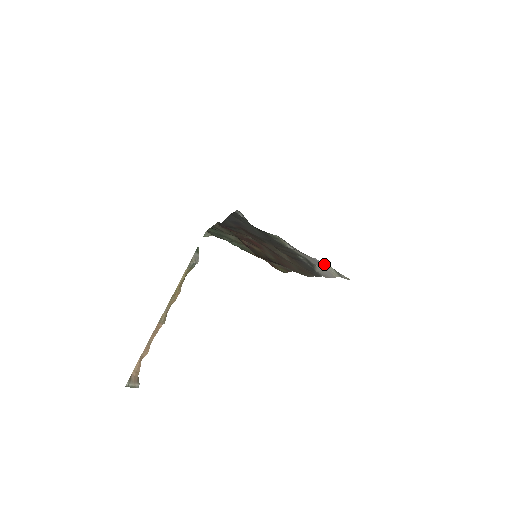
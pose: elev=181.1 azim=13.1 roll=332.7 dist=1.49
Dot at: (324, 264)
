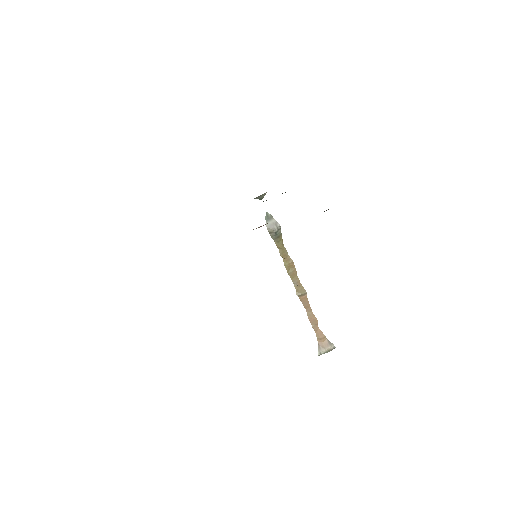
Dot at: occluded
